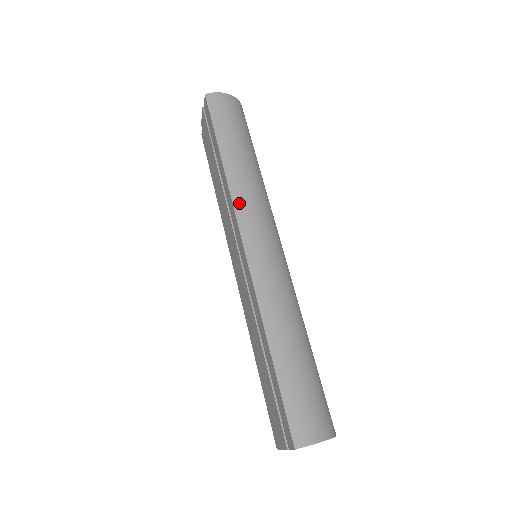
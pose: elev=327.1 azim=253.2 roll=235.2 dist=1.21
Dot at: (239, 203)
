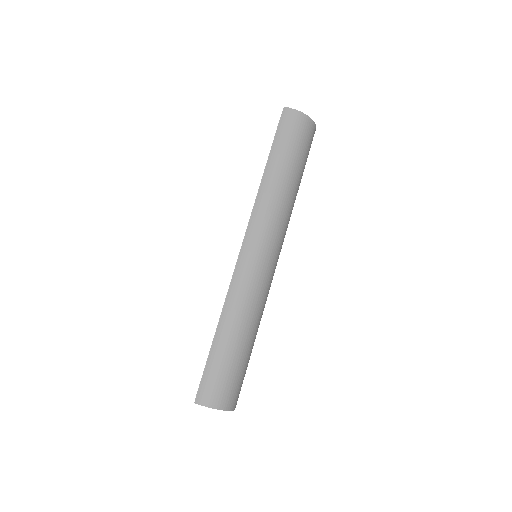
Dot at: (257, 213)
